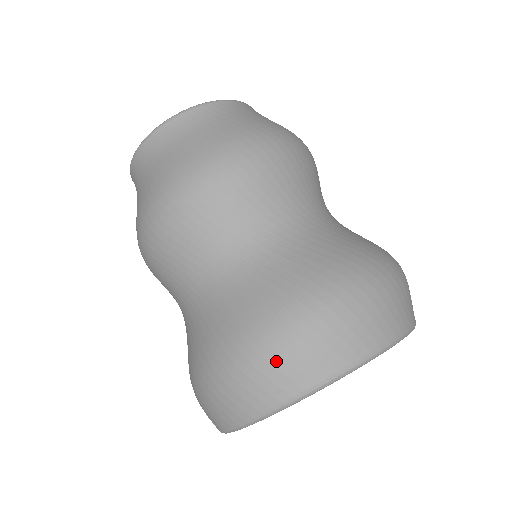
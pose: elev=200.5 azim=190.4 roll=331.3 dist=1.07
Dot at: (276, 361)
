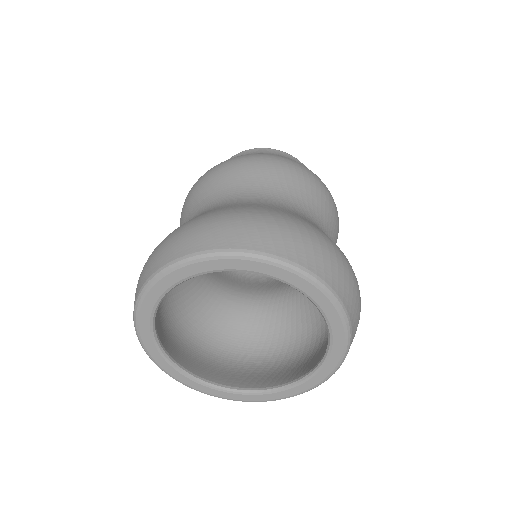
Dot at: (296, 236)
